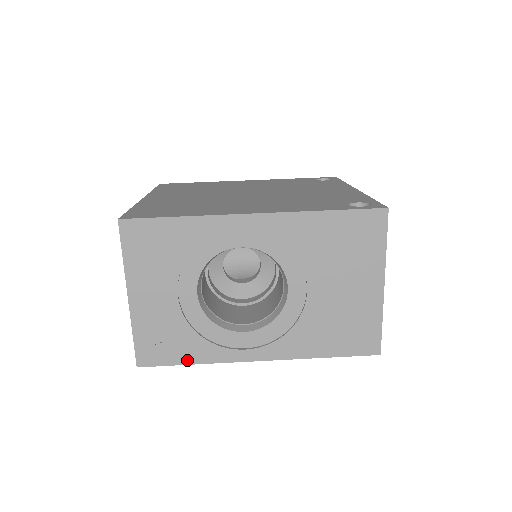
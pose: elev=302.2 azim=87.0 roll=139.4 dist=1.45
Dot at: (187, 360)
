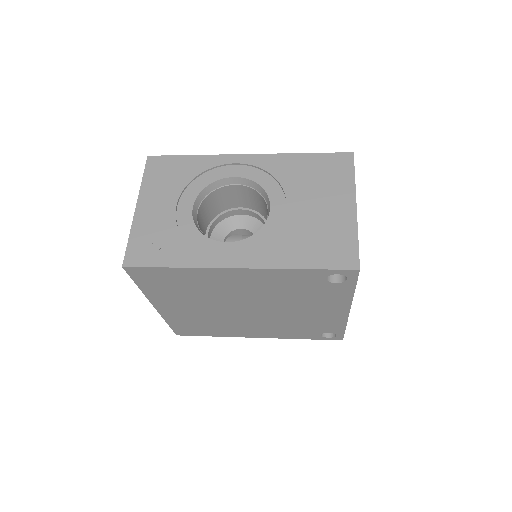
Dot at: (169, 263)
